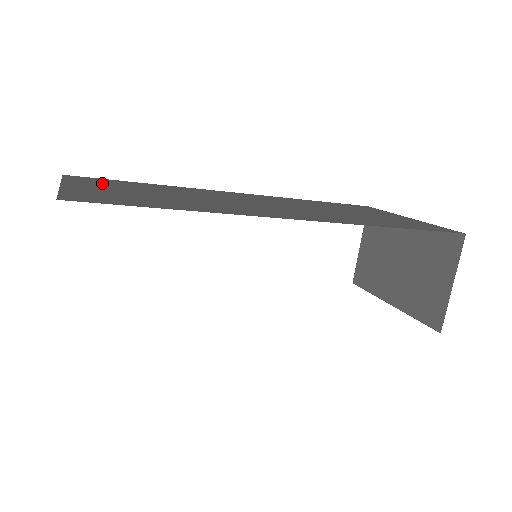
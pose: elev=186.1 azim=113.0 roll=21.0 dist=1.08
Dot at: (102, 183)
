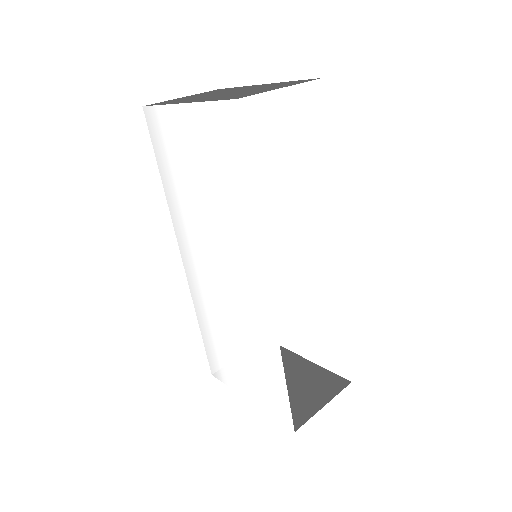
Dot at: occluded
